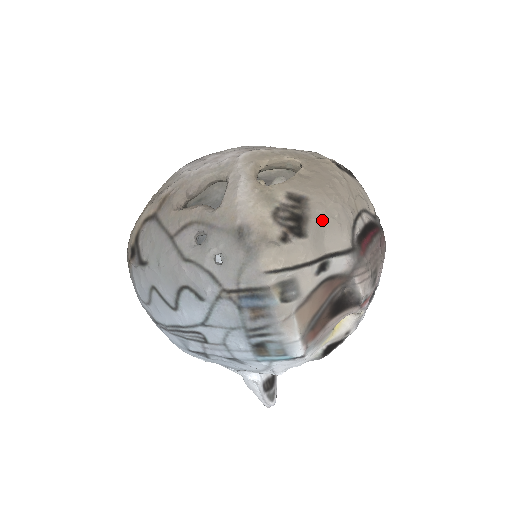
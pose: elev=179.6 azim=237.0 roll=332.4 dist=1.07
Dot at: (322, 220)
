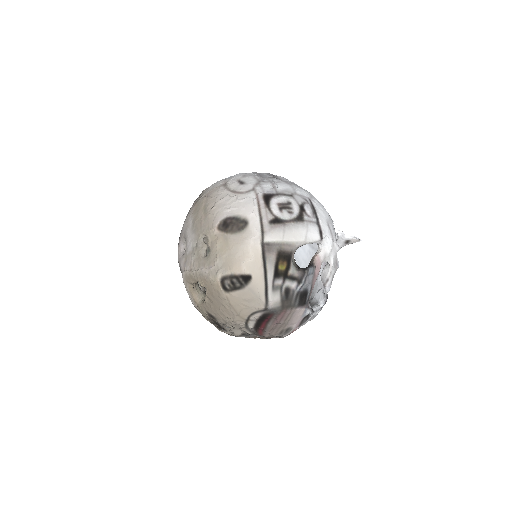
Dot at: (228, 327)
